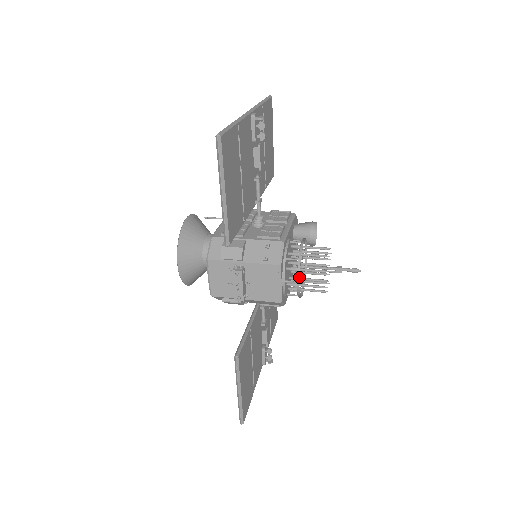
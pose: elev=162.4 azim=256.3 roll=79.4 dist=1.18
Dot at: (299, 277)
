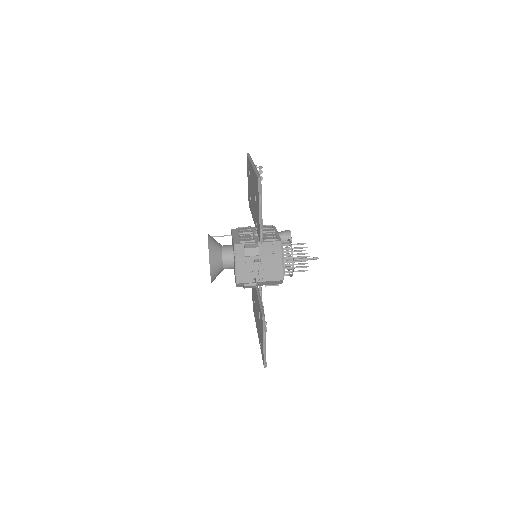
Dot at: (289, 264)
